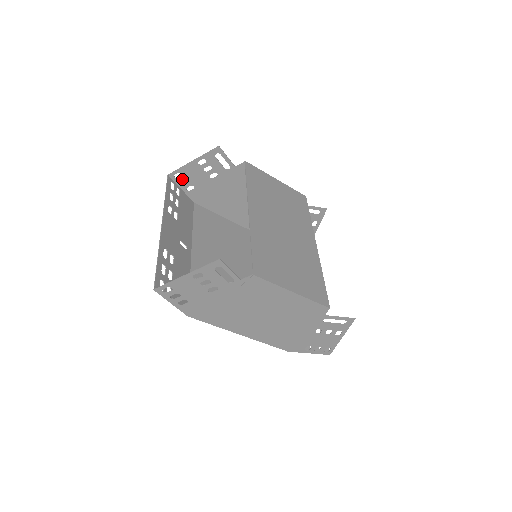
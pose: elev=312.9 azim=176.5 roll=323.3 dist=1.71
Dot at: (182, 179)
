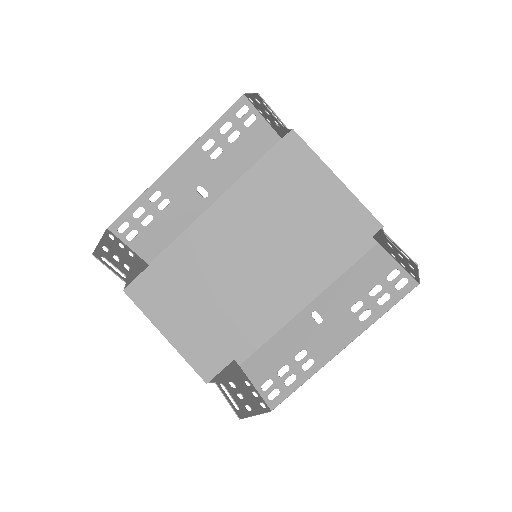
Dot at: occluded
